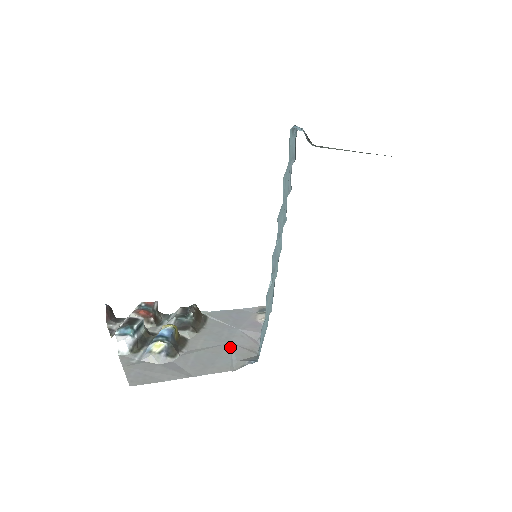
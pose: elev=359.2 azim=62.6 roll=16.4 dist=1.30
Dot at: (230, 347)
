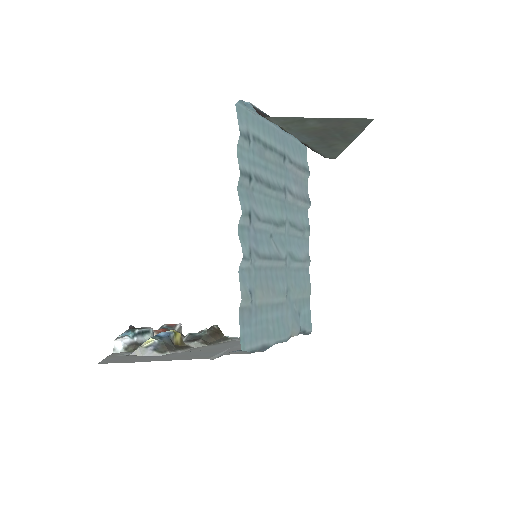
Dot at: (227, 349)
